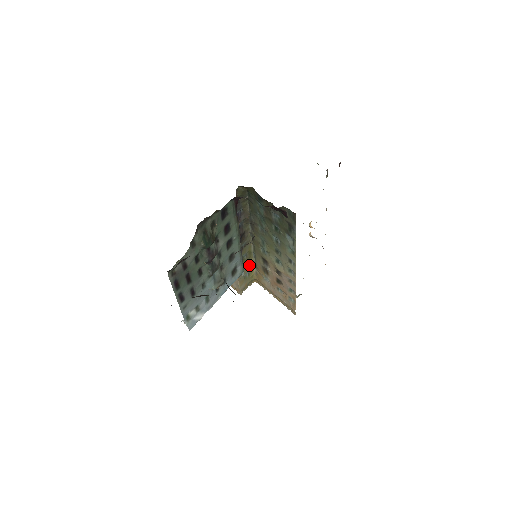
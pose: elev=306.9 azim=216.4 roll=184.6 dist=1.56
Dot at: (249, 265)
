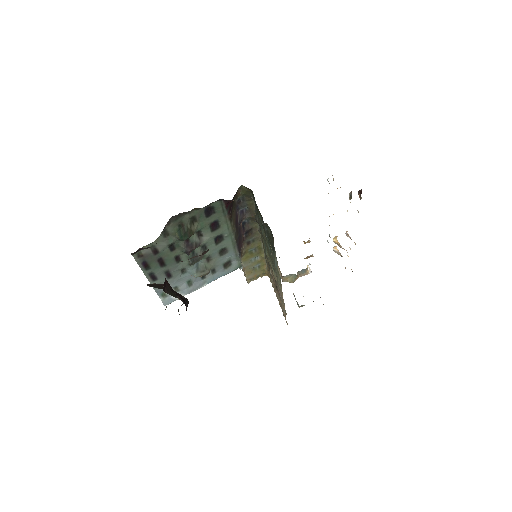
Dot at: (259, 259)
